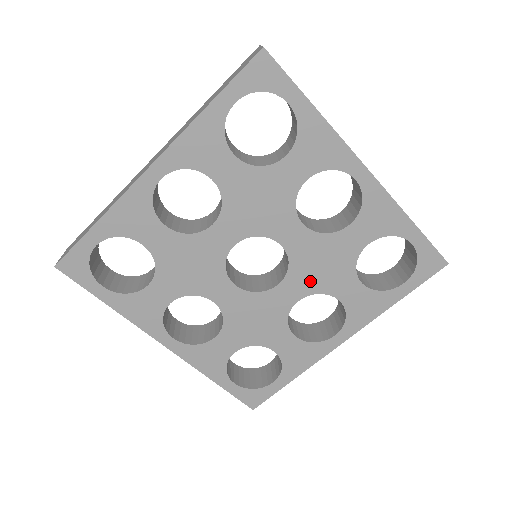
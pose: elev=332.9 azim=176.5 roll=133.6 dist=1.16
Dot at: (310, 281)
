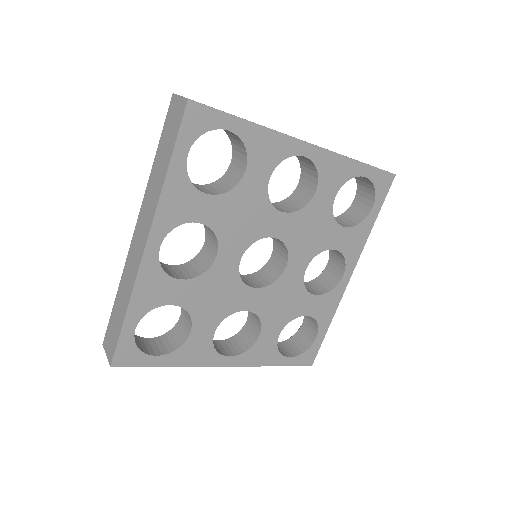
Dot at: (307, 249)
